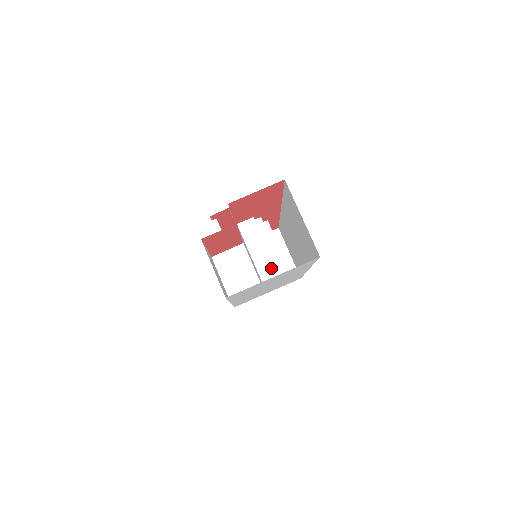
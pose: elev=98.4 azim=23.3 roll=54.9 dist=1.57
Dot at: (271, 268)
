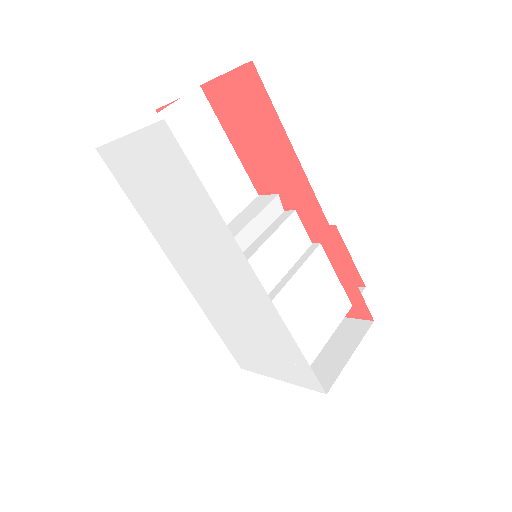
Dot at: occluded
